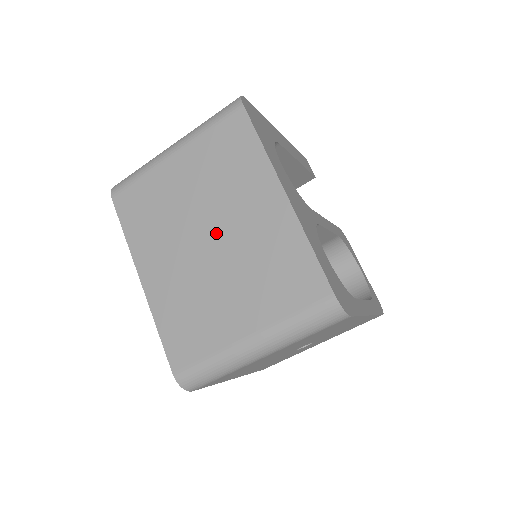
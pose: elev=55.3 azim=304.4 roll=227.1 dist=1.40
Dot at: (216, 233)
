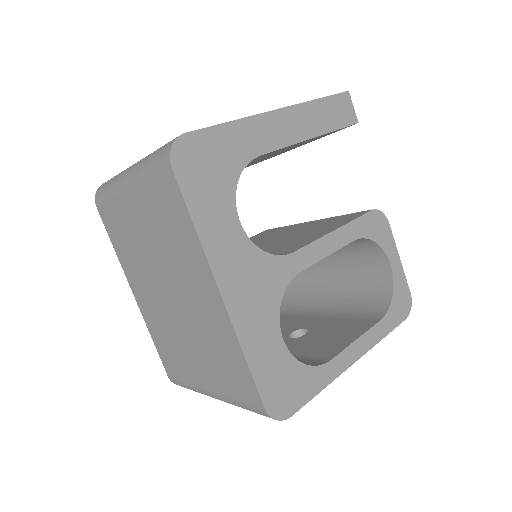
Dot at: (174, 293)
